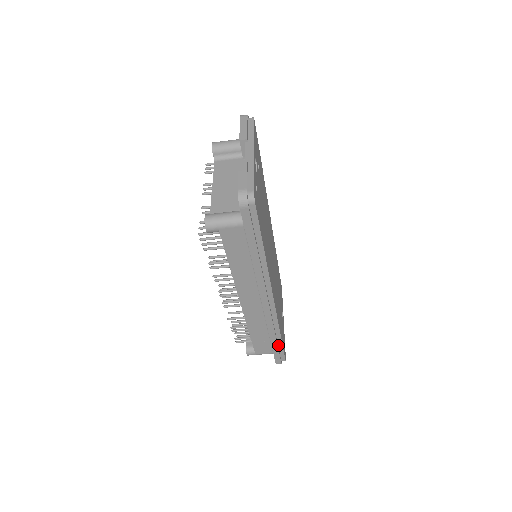
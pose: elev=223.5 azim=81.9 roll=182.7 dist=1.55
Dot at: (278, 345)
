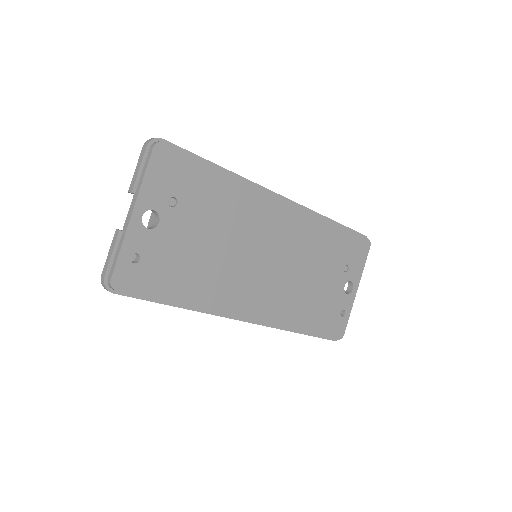
Dot at: occluded
